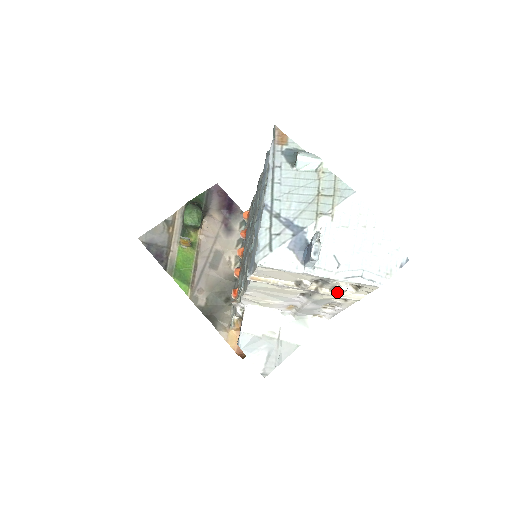
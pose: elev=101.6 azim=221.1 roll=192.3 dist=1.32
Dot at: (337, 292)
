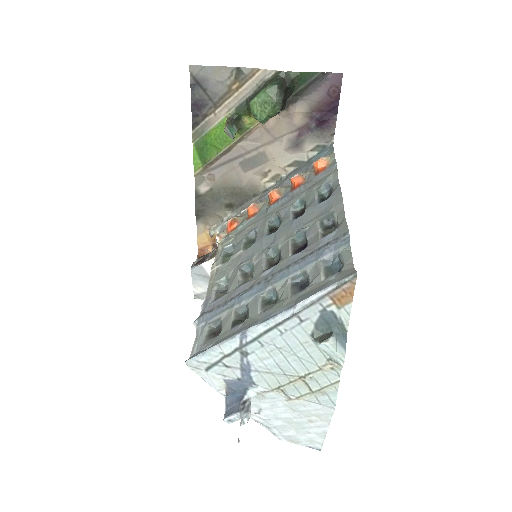
Dot at: occluded
